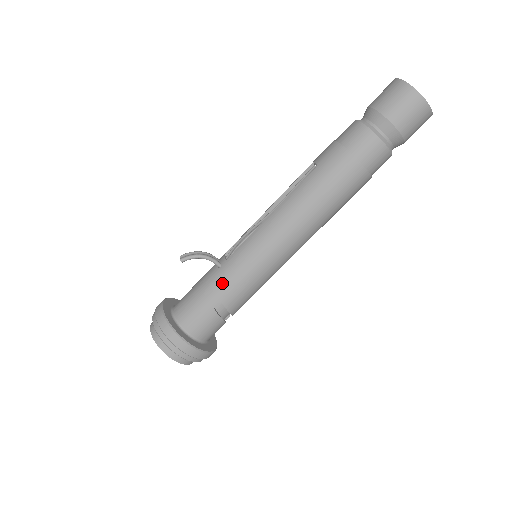
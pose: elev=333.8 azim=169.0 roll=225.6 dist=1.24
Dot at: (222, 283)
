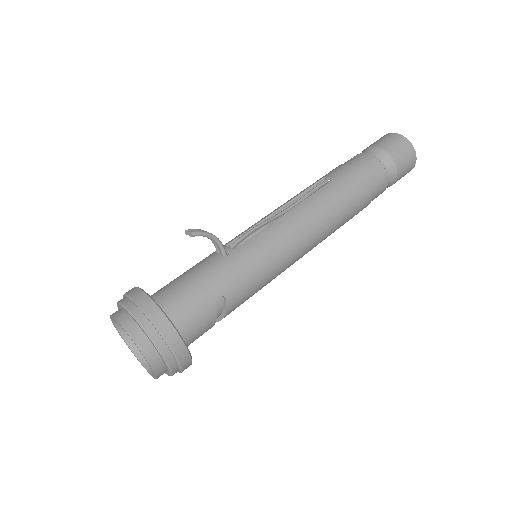
Dot at: (231, 273)
